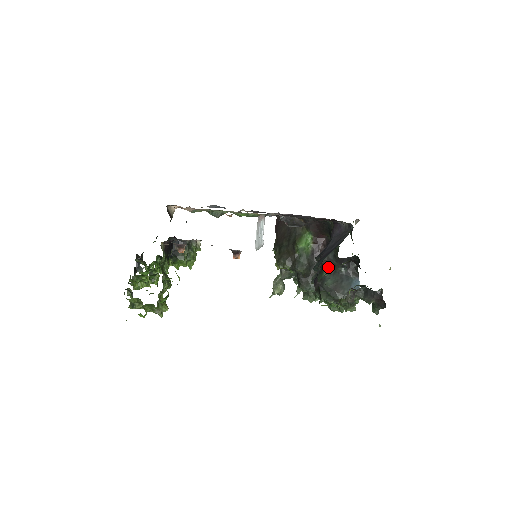
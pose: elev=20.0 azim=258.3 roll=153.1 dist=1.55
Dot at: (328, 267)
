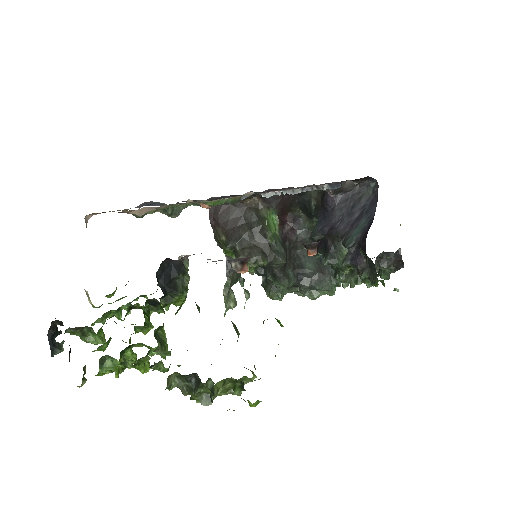
Dot at: occluded
